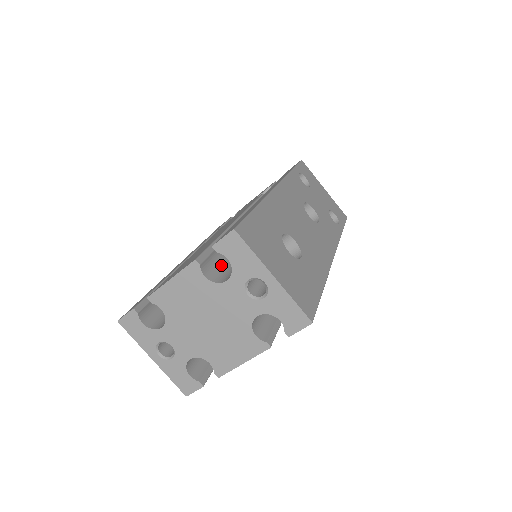
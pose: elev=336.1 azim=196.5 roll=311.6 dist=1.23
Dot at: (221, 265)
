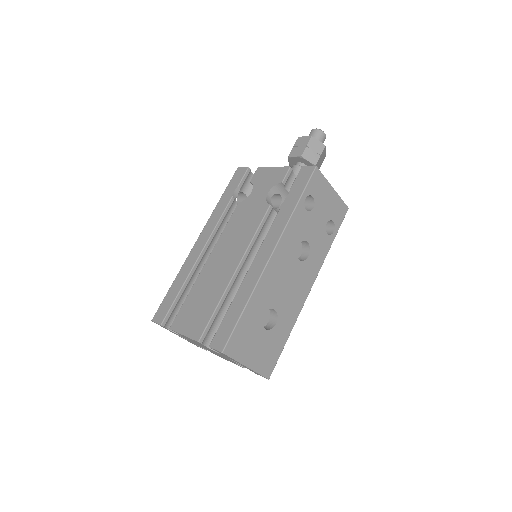
Dot at: (218, 326)
